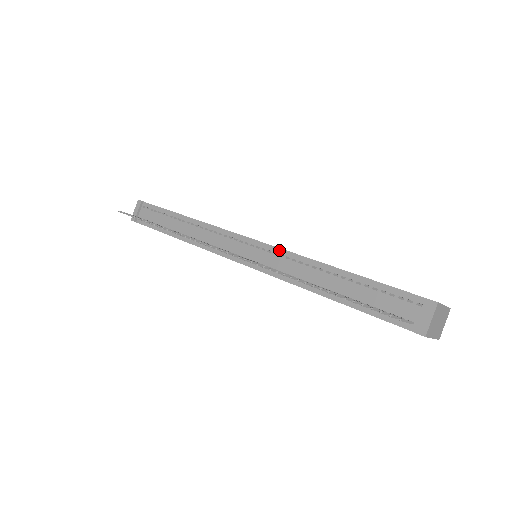
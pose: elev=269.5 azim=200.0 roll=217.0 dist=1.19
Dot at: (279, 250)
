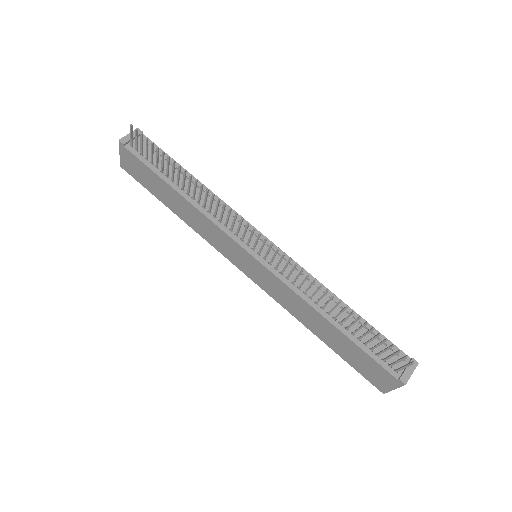
Dot at: (295, 263)
